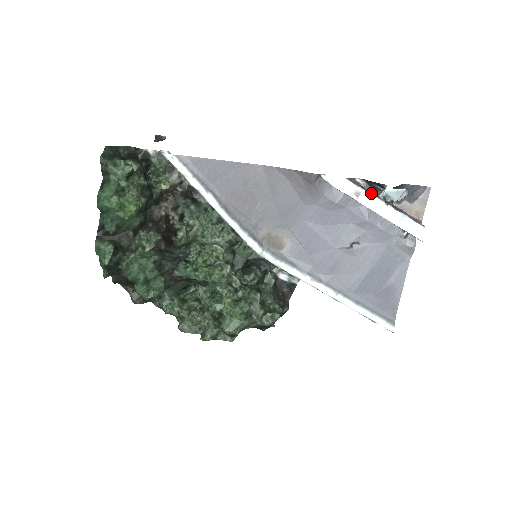
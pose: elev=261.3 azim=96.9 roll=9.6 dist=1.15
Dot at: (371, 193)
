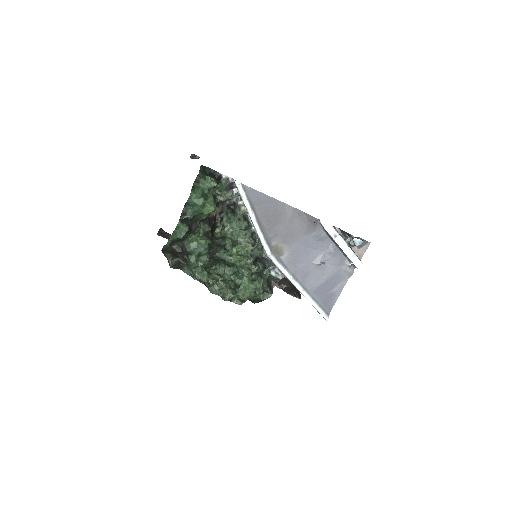
Dot at: (342, 237)
